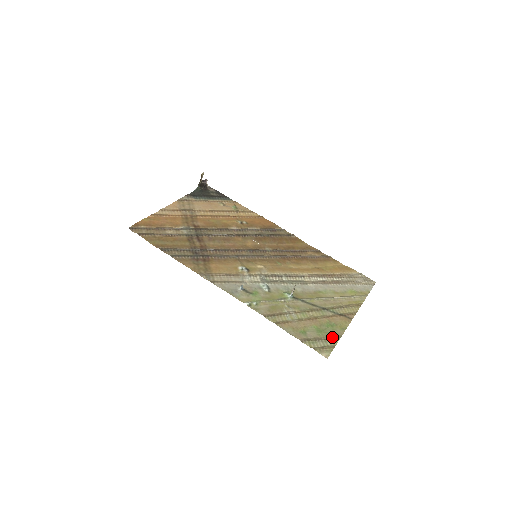
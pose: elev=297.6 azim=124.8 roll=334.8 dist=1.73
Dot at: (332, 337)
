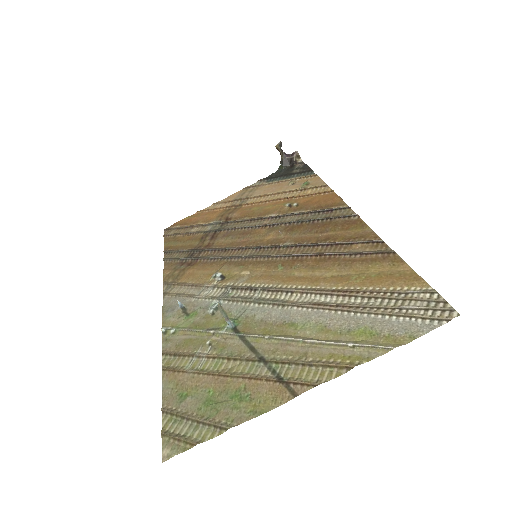
Dot at: (213, 422)
